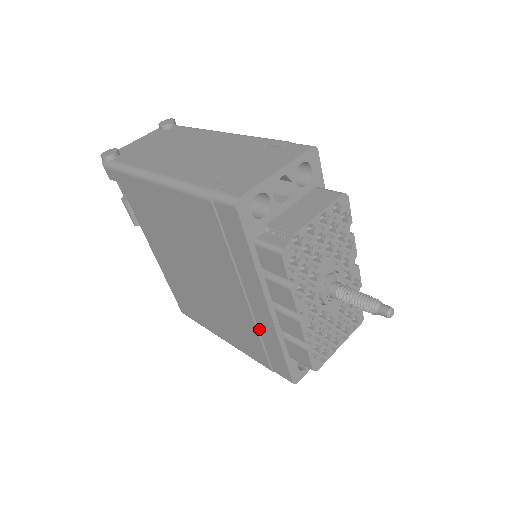
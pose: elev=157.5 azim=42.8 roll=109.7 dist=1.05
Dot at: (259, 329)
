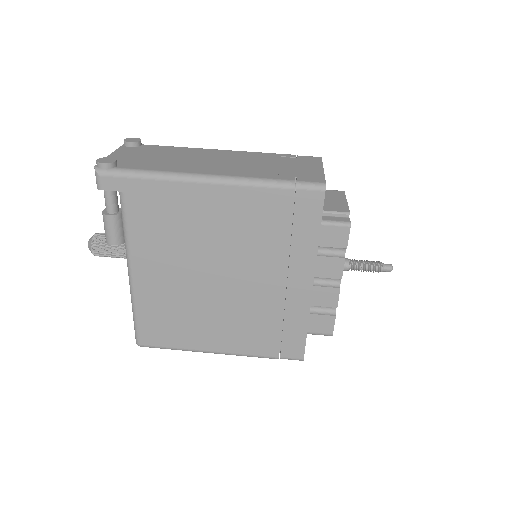
Dot at: (285, 313)
